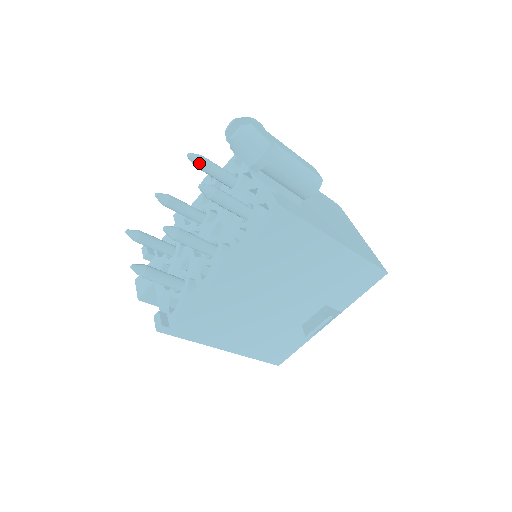
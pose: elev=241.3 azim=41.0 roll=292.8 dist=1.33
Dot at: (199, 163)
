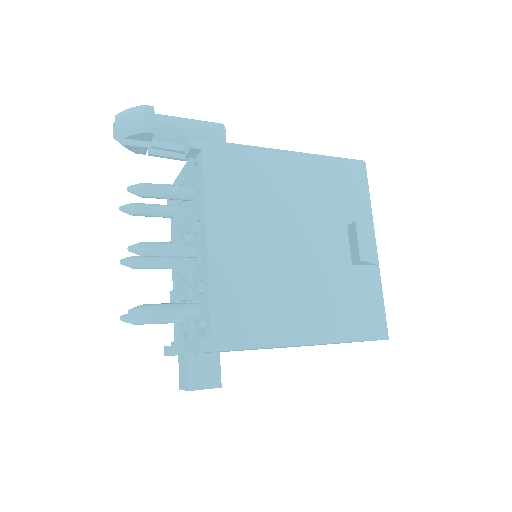
Dot at: (133, 207)
